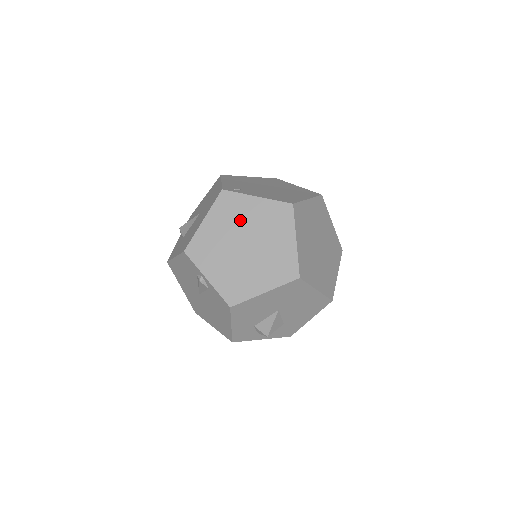
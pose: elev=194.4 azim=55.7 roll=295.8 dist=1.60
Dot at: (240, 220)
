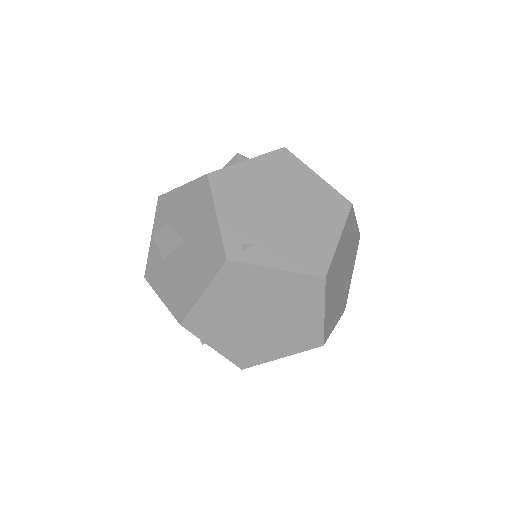
Dot at: (253, 294)
